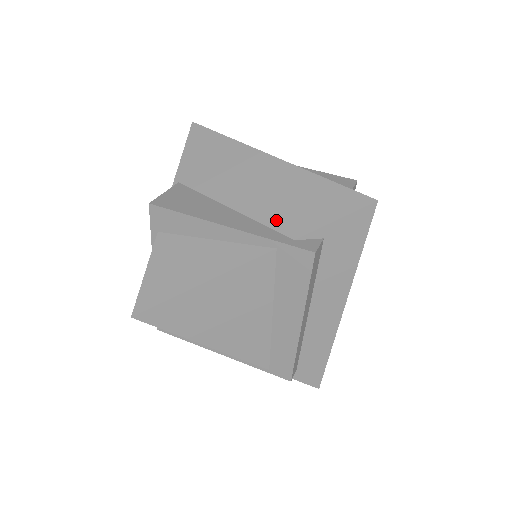
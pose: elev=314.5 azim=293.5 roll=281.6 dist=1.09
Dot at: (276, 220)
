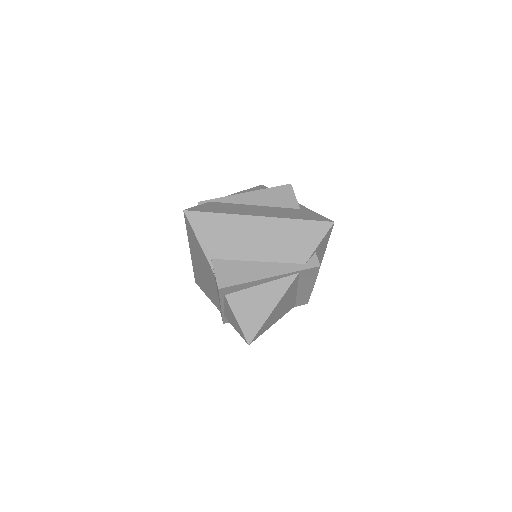
Dot at: (289, 257)
